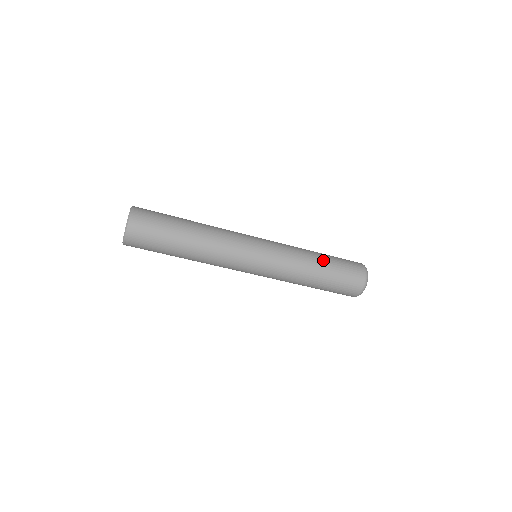
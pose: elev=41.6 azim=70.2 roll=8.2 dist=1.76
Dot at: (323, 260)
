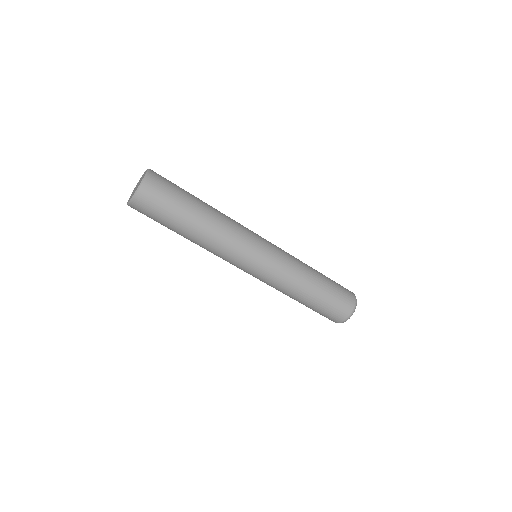
Dot at: occluded
